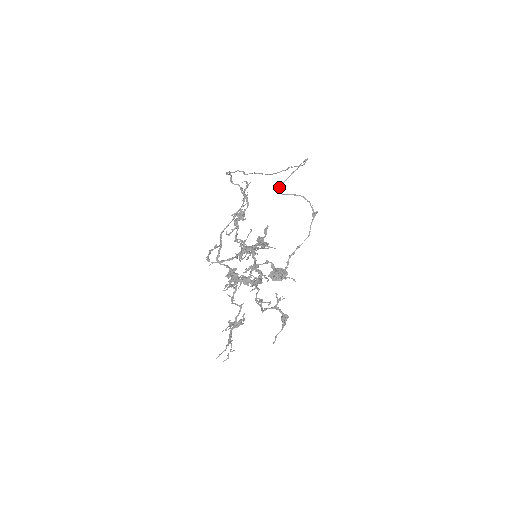
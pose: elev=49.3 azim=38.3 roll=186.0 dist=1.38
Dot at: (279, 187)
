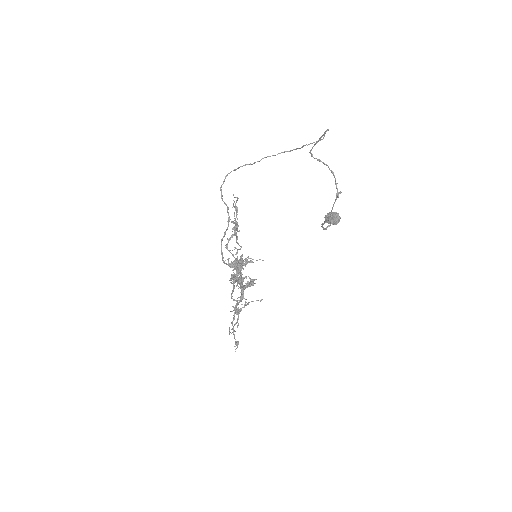
Dot at: (311, 149)
